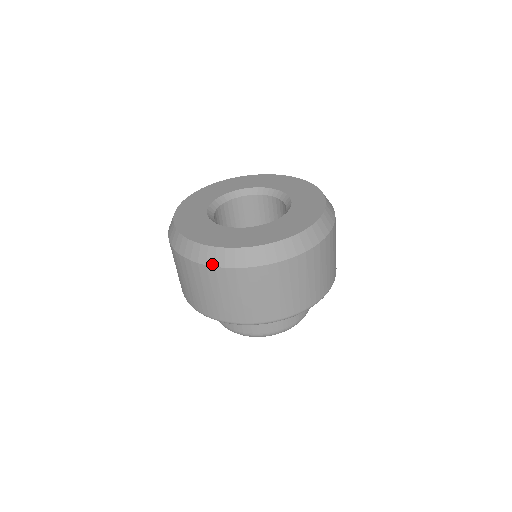
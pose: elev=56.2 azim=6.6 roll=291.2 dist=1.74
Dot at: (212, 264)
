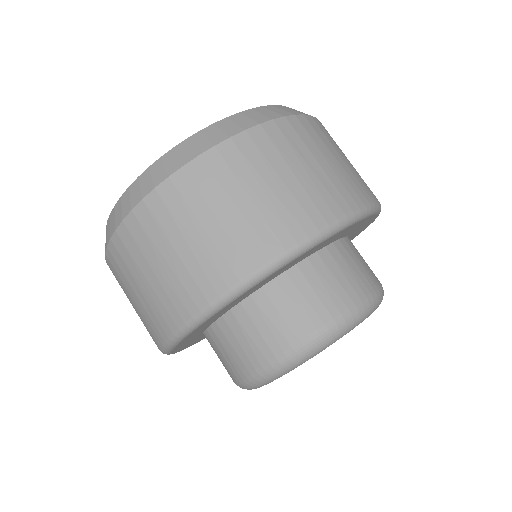
Dot at: (138, 200)
